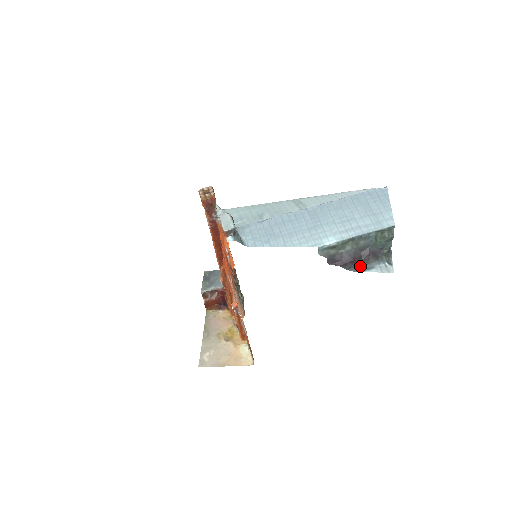
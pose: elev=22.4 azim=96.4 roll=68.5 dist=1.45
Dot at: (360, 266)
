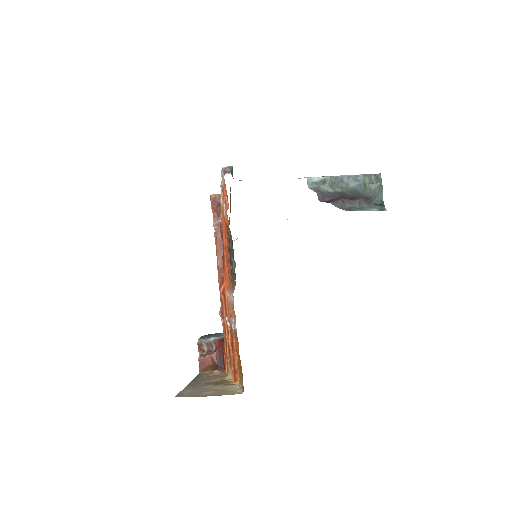
Dot at: (352, 208)
